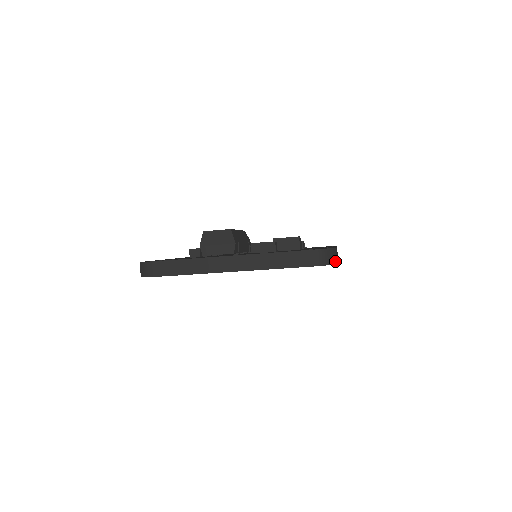
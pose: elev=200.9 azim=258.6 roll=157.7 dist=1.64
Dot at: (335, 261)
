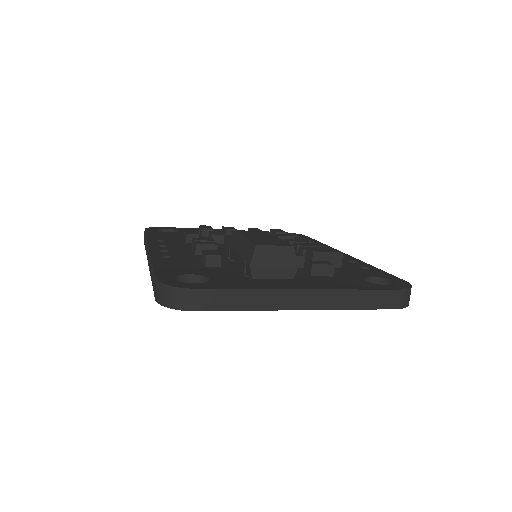
Dot at: occluded
